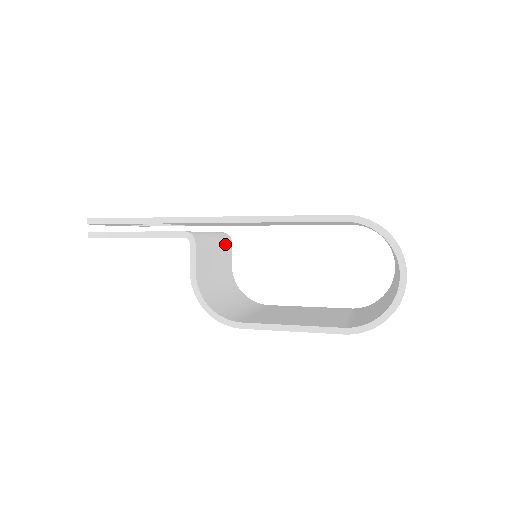
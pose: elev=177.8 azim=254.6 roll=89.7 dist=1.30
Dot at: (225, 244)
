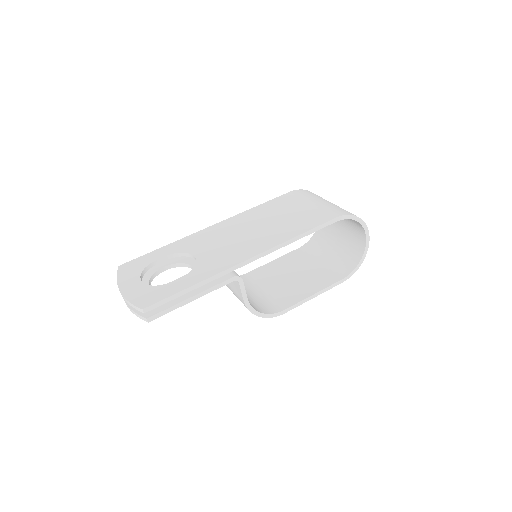
Dot at: occluded
